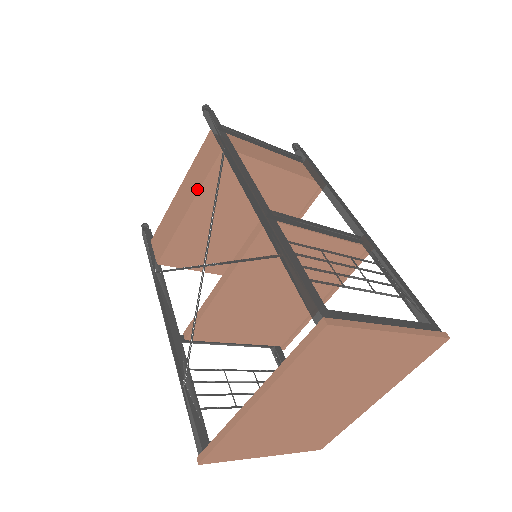
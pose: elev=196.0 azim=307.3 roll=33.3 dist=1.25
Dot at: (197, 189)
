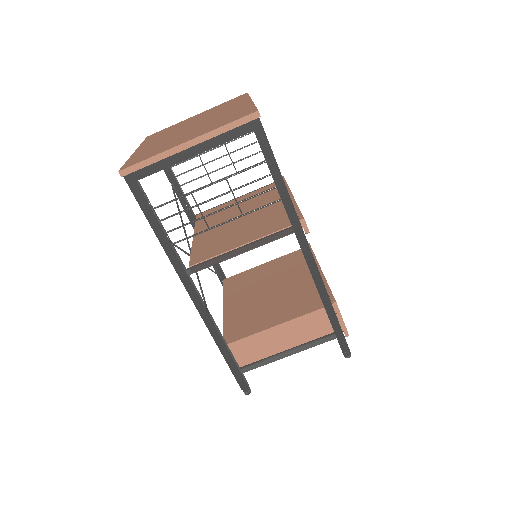
Dot at: occluded
